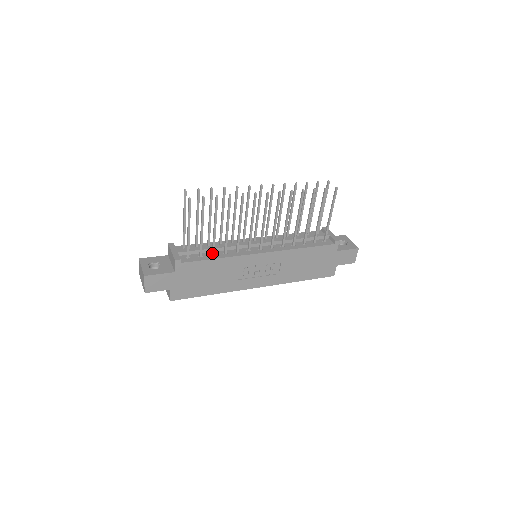
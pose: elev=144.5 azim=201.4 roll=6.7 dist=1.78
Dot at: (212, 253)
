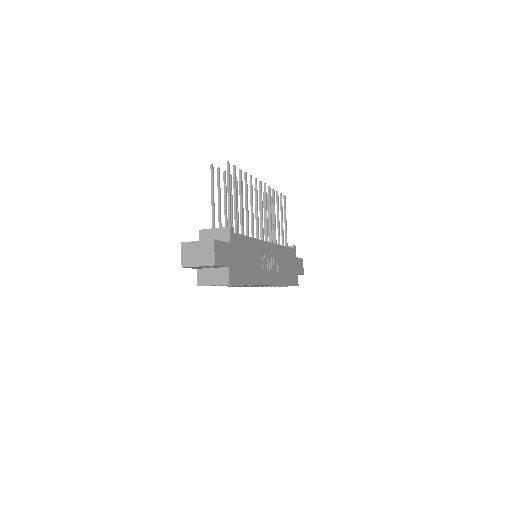
Dot at: (242, 234)
